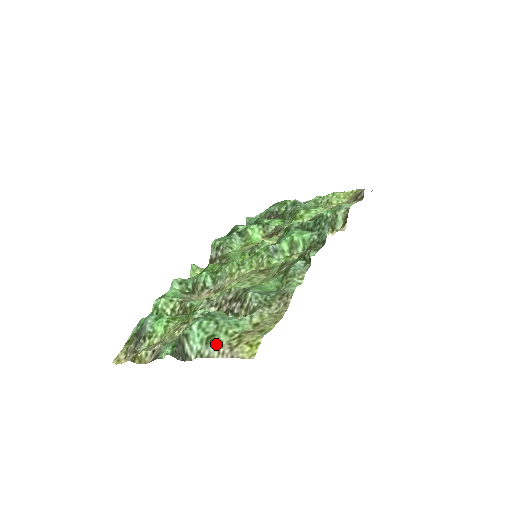
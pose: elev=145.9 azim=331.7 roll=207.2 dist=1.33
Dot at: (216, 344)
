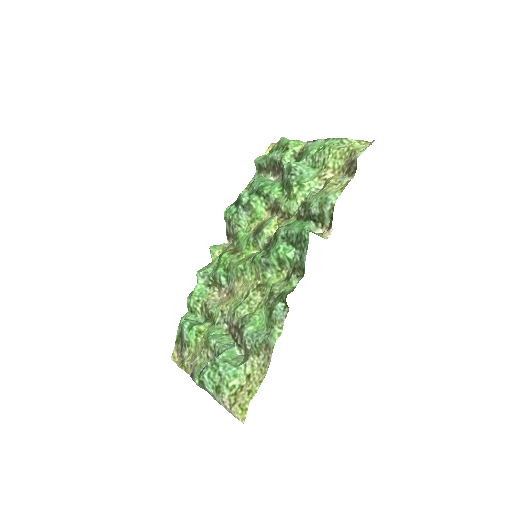
Dot at: (221, 397)
